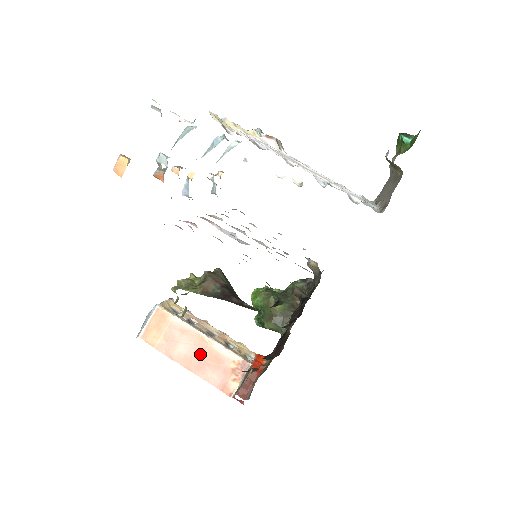
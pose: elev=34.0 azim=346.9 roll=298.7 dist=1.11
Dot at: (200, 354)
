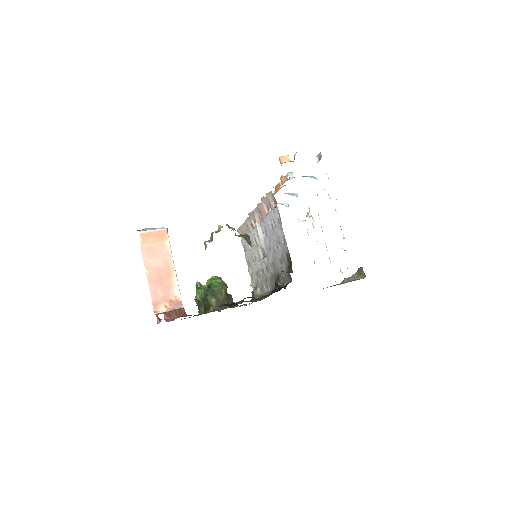
Dot at: (162, 275)
